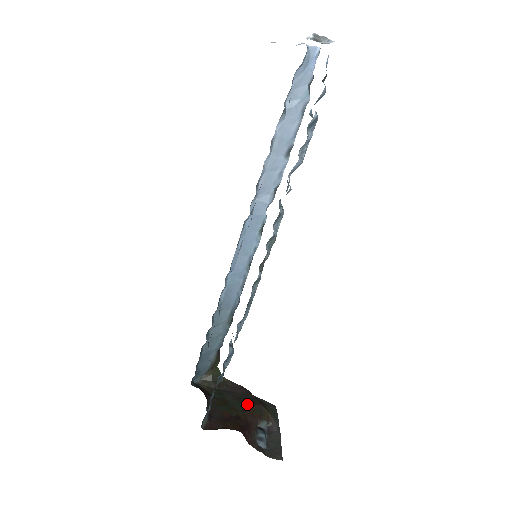
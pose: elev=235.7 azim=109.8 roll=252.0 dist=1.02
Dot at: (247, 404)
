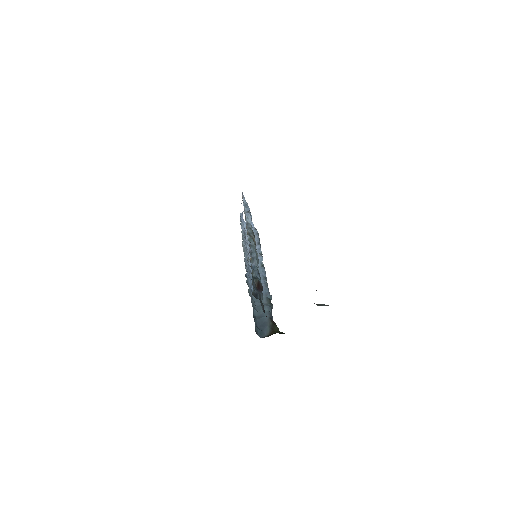
Dot at: occluded
